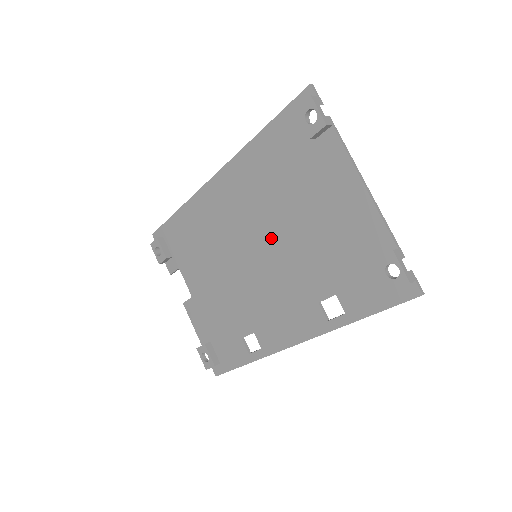
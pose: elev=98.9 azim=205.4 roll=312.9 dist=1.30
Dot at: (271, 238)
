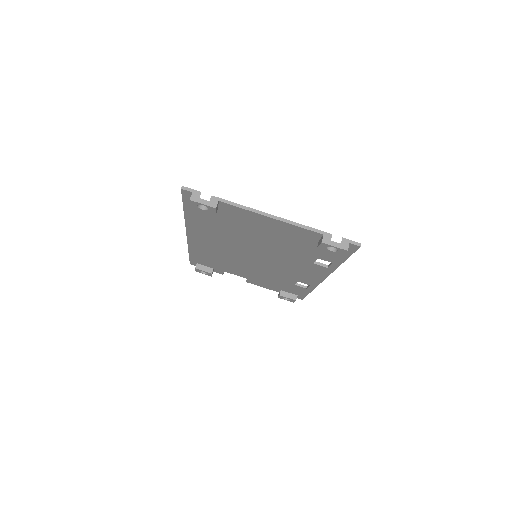
Dot at: (253, 249)
